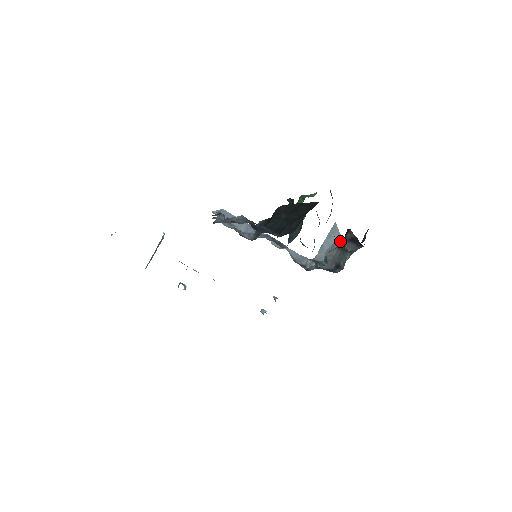
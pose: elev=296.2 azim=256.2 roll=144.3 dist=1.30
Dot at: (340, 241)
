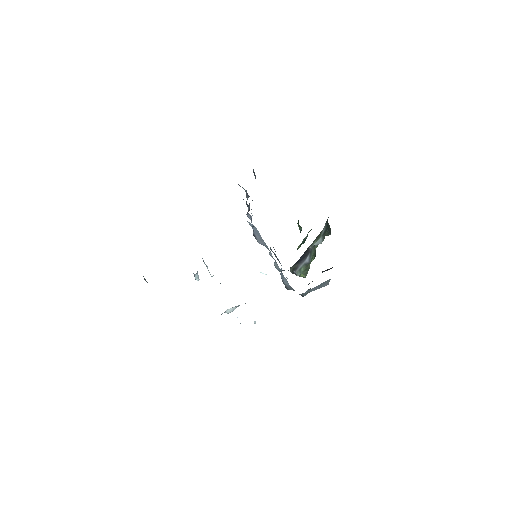
Dot at: occluded
